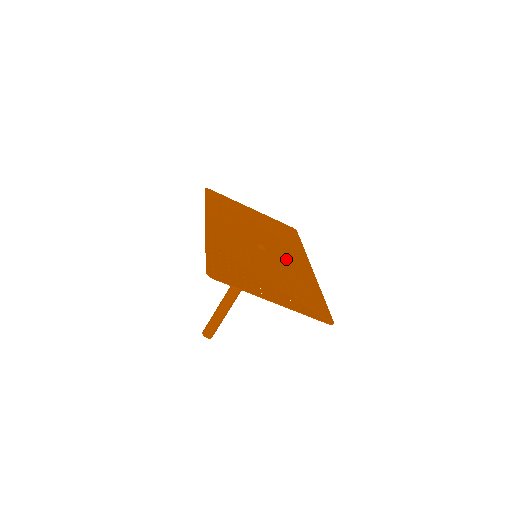
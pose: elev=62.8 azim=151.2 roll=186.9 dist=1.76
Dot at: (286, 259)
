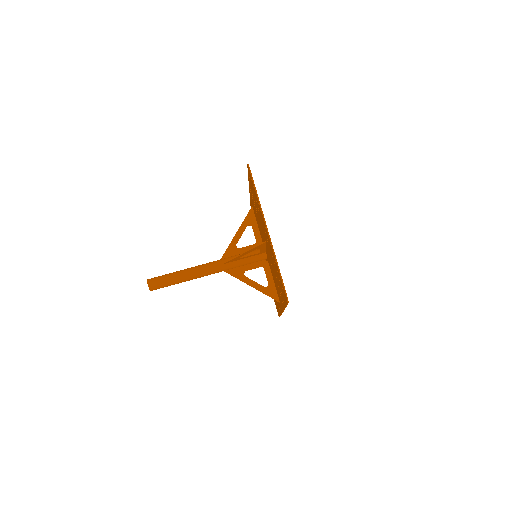
Dot at: occluded
